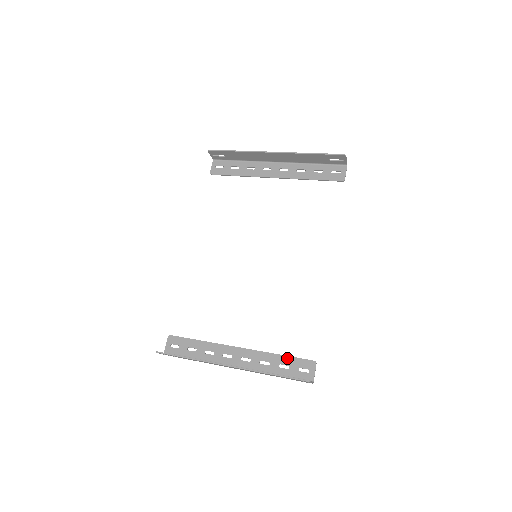
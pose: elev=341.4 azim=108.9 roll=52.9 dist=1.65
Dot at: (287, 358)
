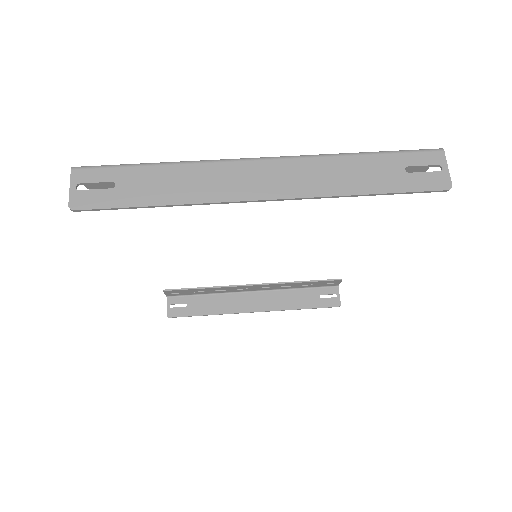
Dot at: (310, 283)
